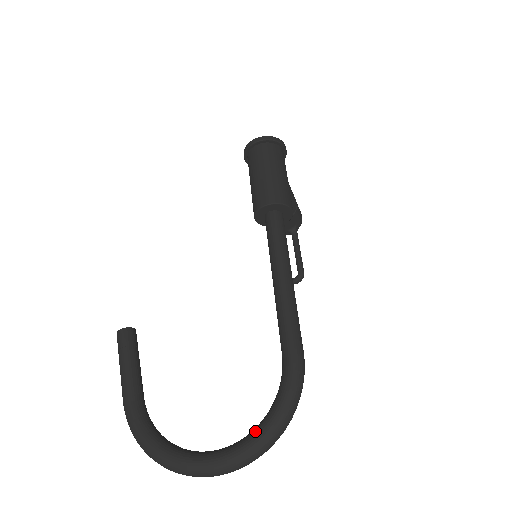
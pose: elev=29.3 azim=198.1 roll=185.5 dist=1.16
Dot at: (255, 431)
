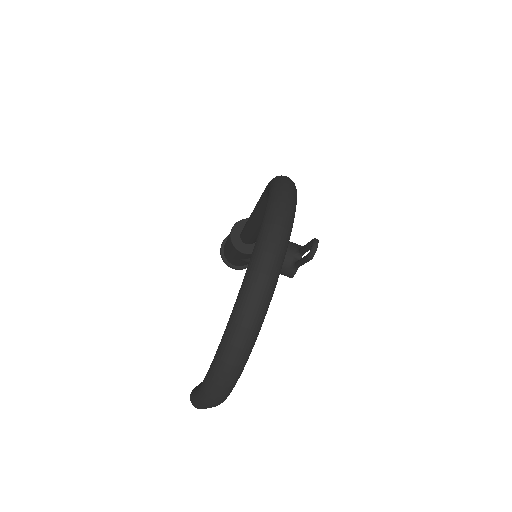
Dot at: occluded
